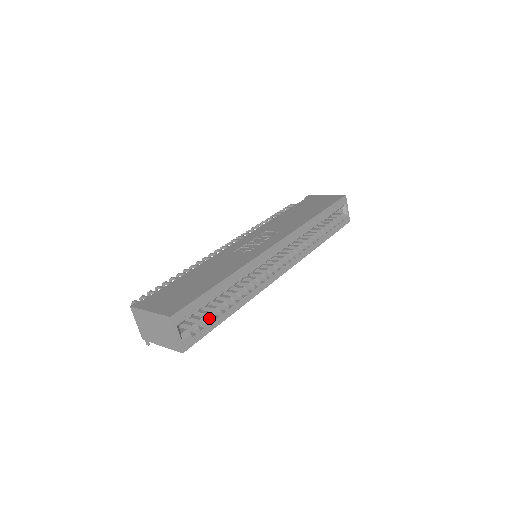
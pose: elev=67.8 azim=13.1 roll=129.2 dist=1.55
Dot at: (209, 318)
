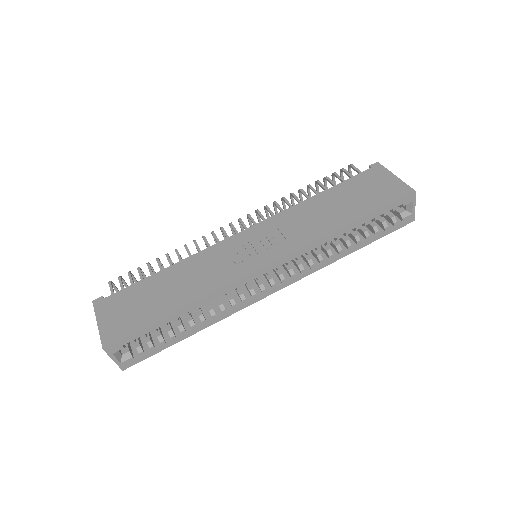
Dot at: (159, 340)
